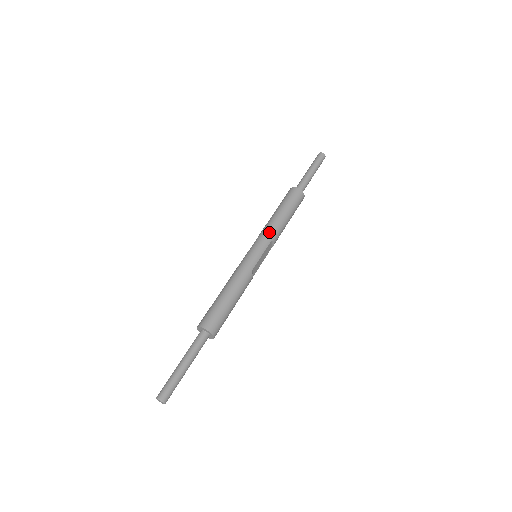
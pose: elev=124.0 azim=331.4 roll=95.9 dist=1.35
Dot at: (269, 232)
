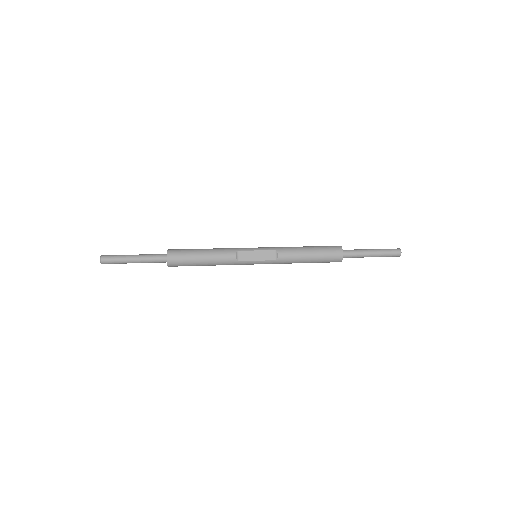
Dot at: (280, 247)
